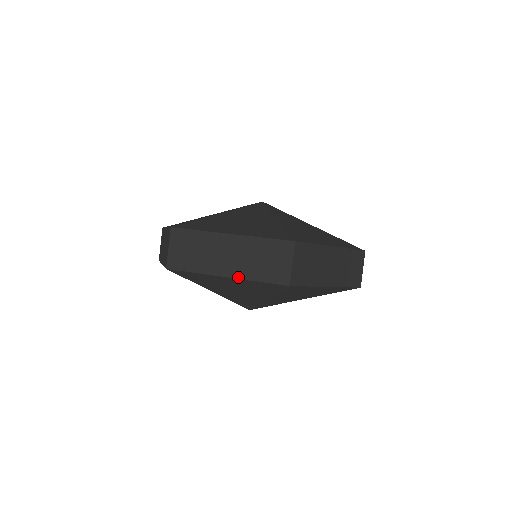
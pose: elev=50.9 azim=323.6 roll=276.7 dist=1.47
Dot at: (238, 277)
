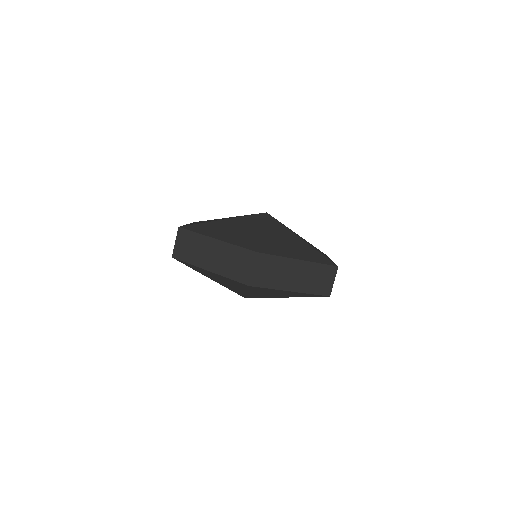
Dot at: (300, 291)
